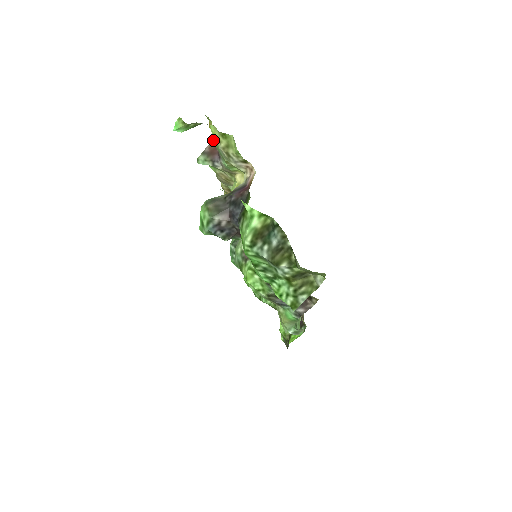
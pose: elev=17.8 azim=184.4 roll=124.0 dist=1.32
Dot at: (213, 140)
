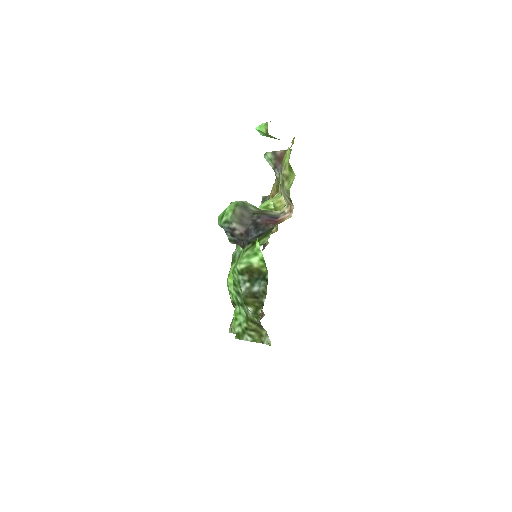
Dot at: (283, 158)
